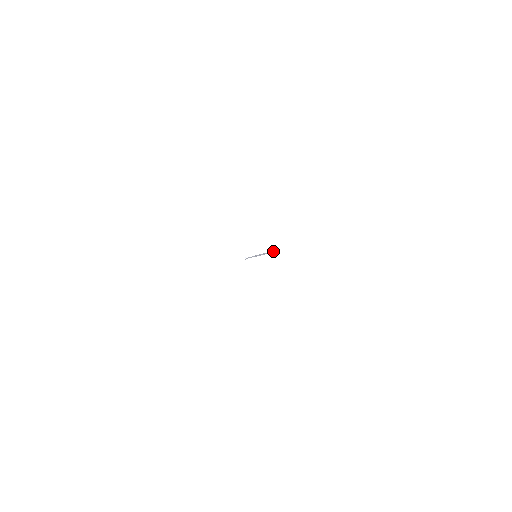
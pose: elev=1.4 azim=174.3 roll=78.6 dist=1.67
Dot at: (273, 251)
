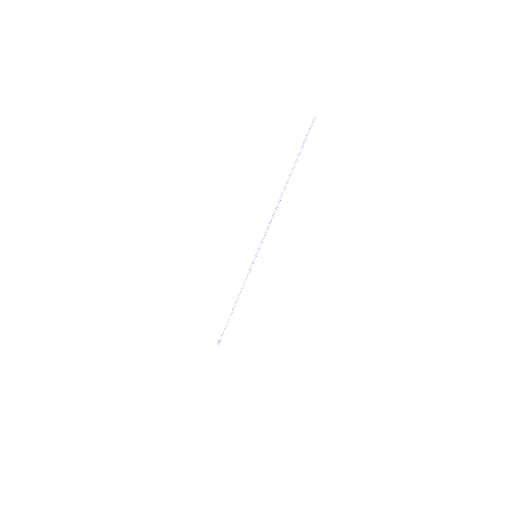
Dot at: (311, 124)
